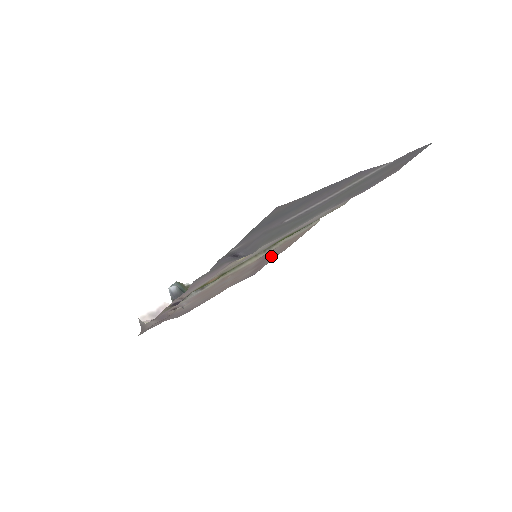
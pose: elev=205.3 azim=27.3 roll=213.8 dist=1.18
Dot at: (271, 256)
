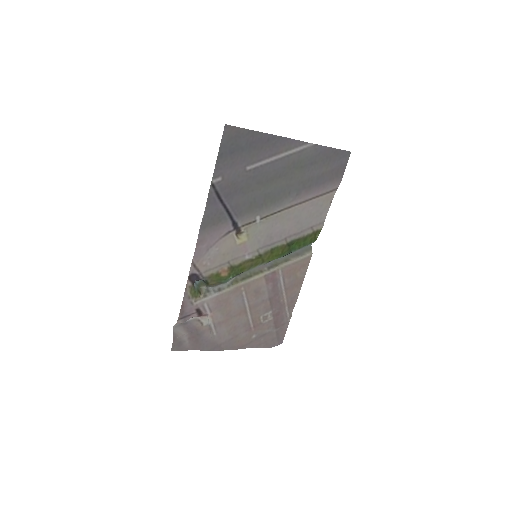
Dot at: (283, 296)
